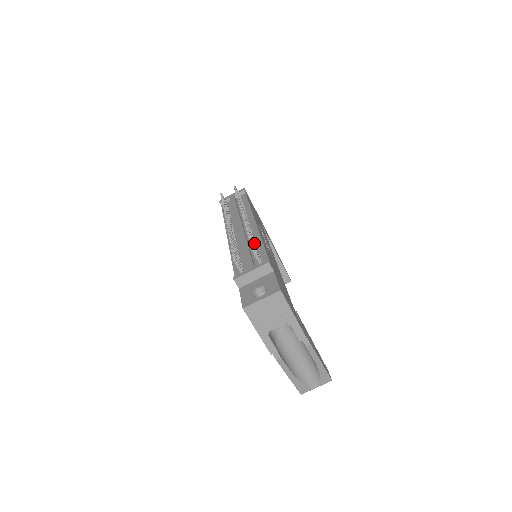
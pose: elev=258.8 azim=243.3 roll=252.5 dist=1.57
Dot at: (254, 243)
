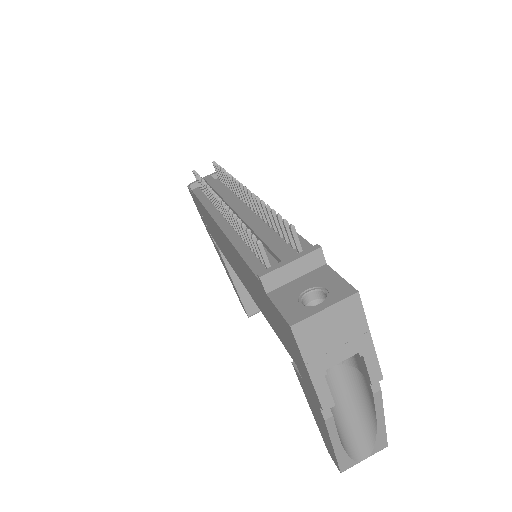
Dot at: occluded
